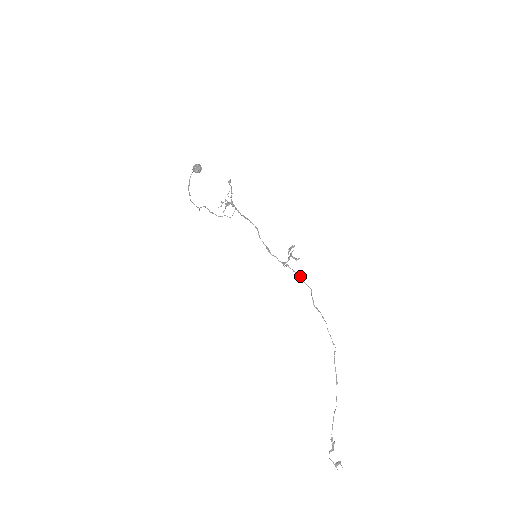
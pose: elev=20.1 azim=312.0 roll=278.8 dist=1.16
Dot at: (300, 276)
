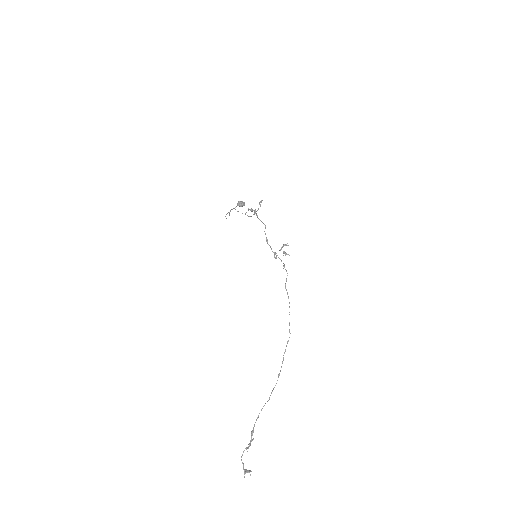
Dot at: (284, 264)
